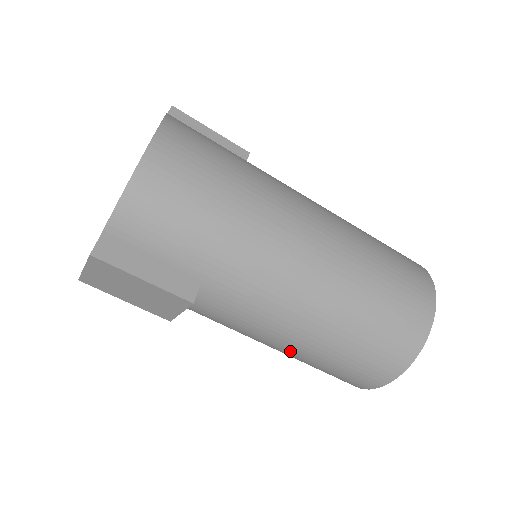
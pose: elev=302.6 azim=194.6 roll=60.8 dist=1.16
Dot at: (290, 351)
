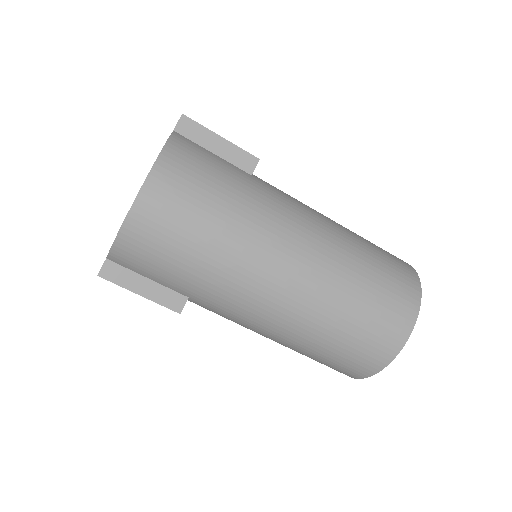
Dot at: occluded
